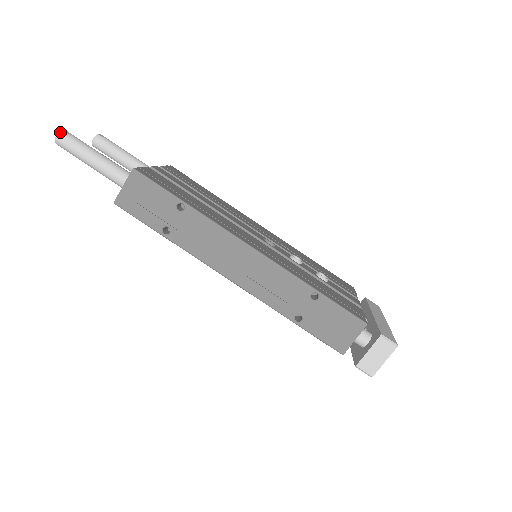
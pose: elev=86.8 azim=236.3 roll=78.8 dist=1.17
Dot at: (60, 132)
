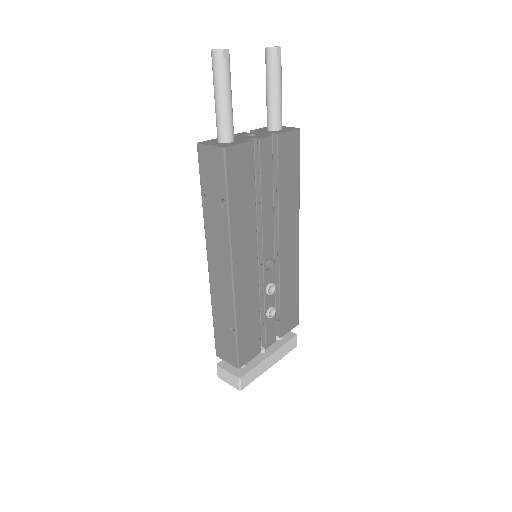
Dot at: (219, 51)
